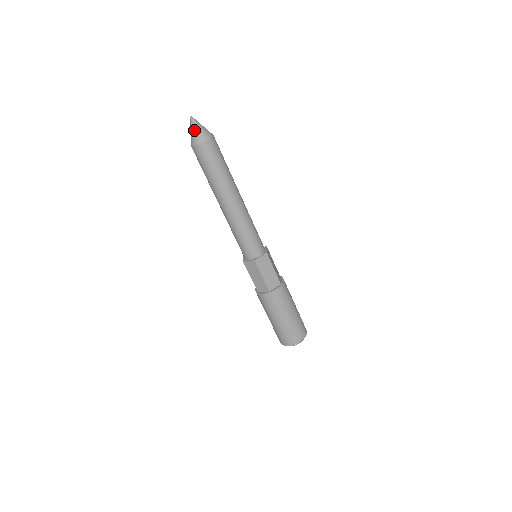
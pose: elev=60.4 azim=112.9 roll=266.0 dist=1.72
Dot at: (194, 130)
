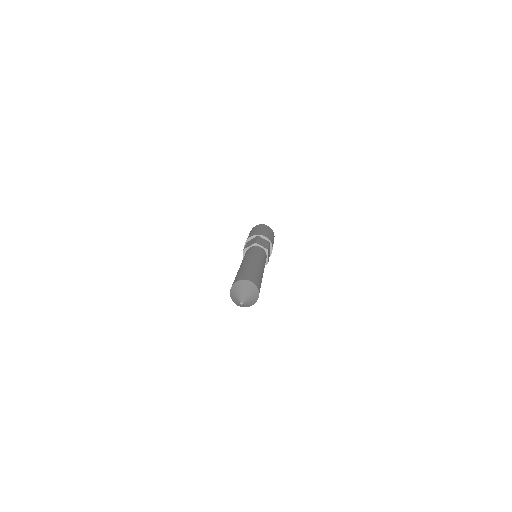
Dot at: occluded
